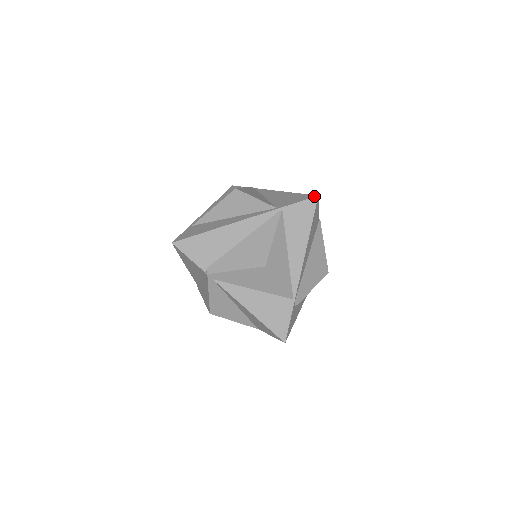
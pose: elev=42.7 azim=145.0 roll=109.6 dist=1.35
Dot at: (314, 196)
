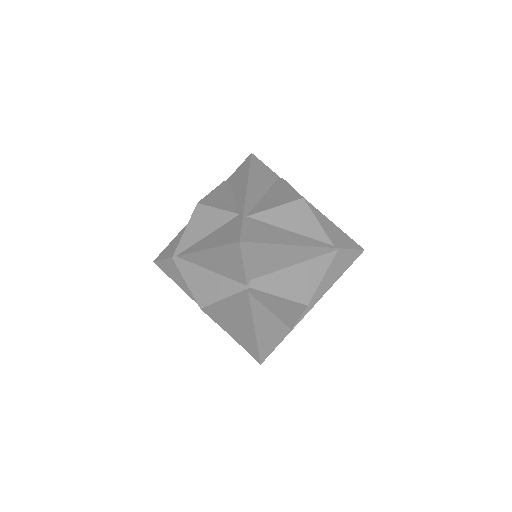
Dot at: (362, 249)
